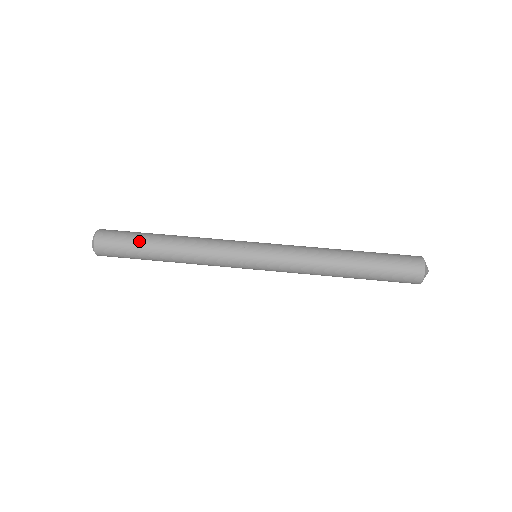
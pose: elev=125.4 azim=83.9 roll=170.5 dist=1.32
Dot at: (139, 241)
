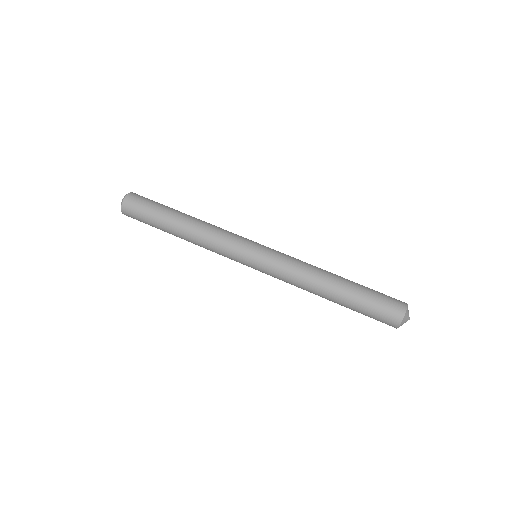
Dot at: (156, 225)
